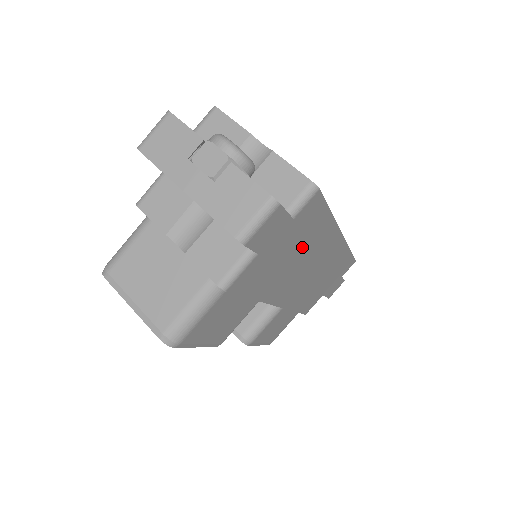
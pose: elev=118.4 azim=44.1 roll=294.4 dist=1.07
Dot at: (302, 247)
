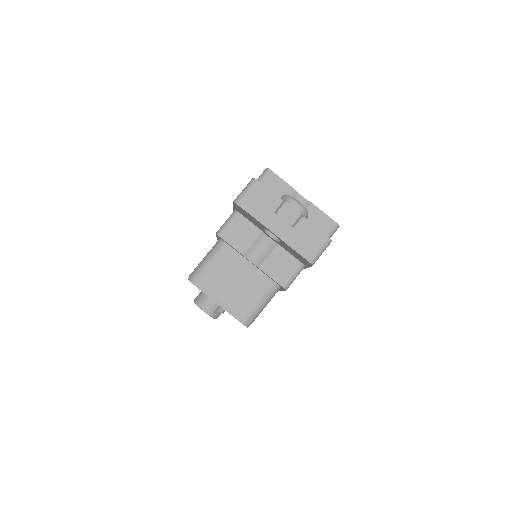
Dot at: occluded
